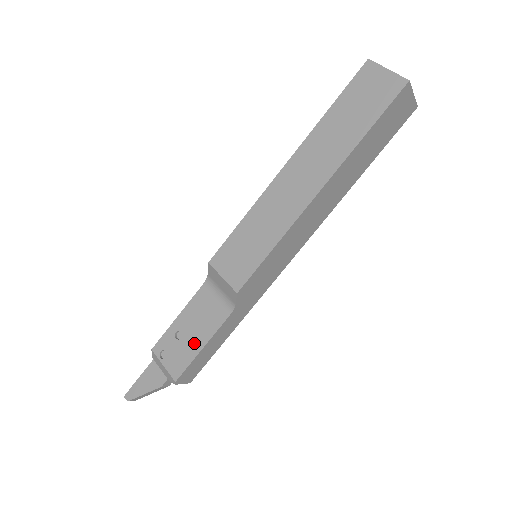
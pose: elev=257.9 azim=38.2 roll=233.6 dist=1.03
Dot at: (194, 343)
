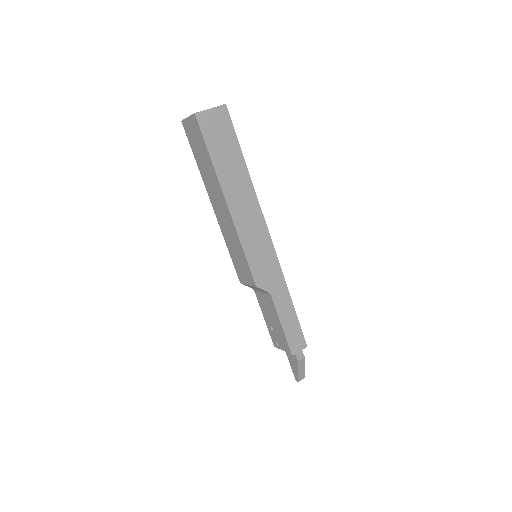
Dot at: (278, 327)
